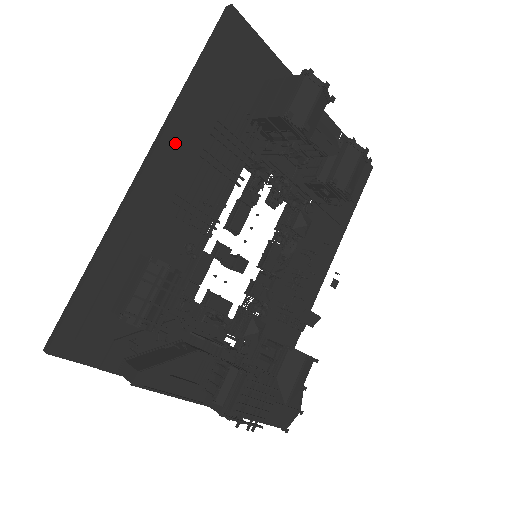
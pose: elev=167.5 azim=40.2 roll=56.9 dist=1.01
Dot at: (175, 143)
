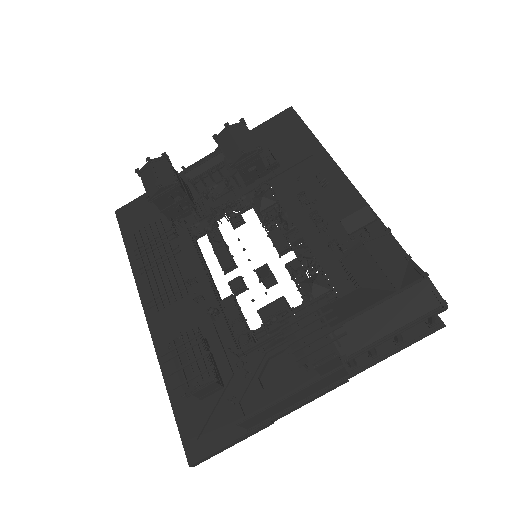
Dot at: occluded
